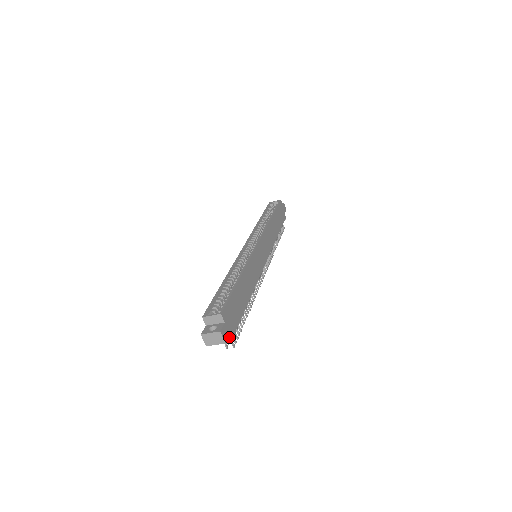
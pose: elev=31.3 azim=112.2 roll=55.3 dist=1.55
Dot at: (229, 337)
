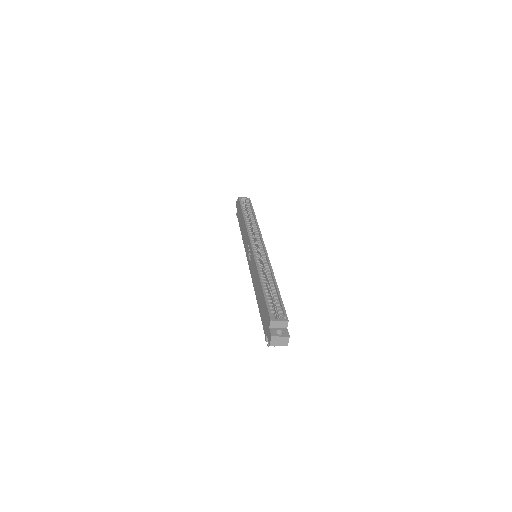
Dot at: occluded
